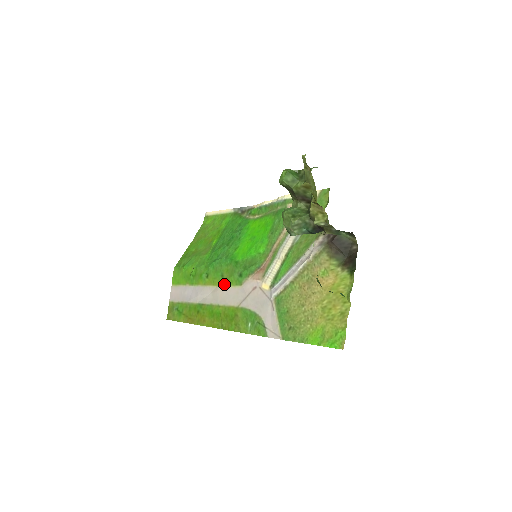
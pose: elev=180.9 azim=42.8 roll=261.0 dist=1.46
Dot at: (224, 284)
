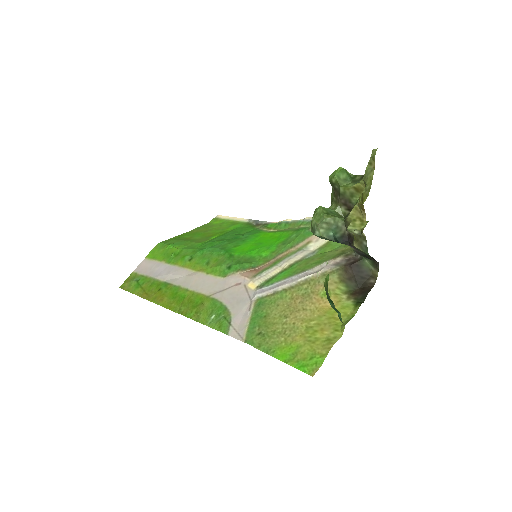
Dot at: (205, 271)
